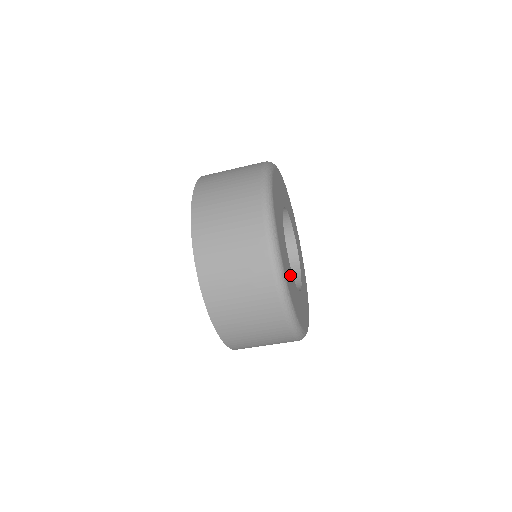
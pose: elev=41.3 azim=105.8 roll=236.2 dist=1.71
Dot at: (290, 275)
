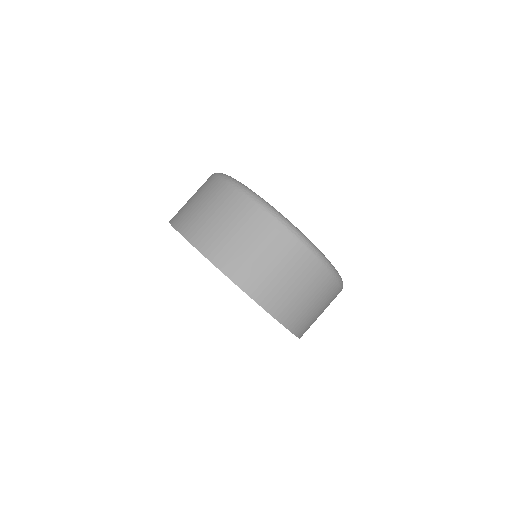
Dot at: occluded
